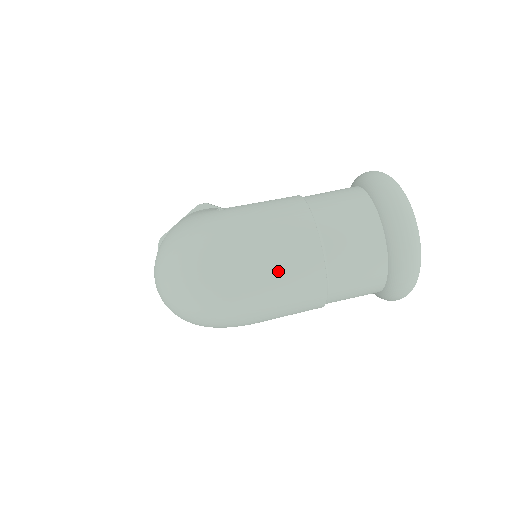
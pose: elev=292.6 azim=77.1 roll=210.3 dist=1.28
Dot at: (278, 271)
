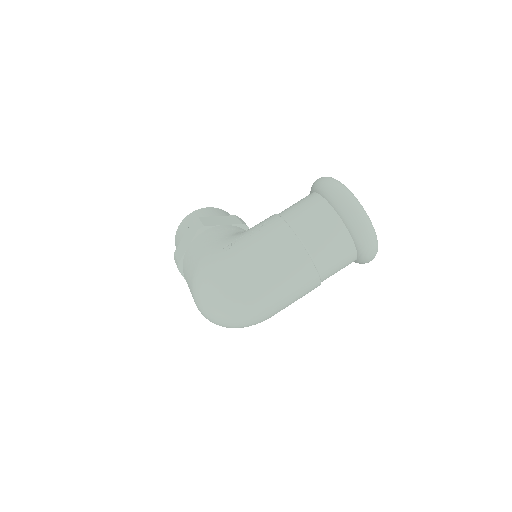
Dot at: (287, 286)
